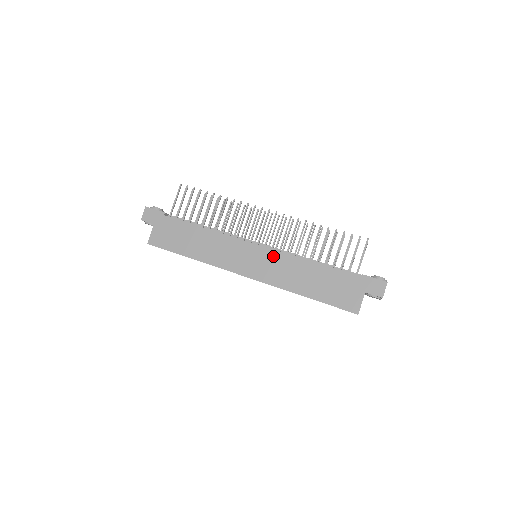
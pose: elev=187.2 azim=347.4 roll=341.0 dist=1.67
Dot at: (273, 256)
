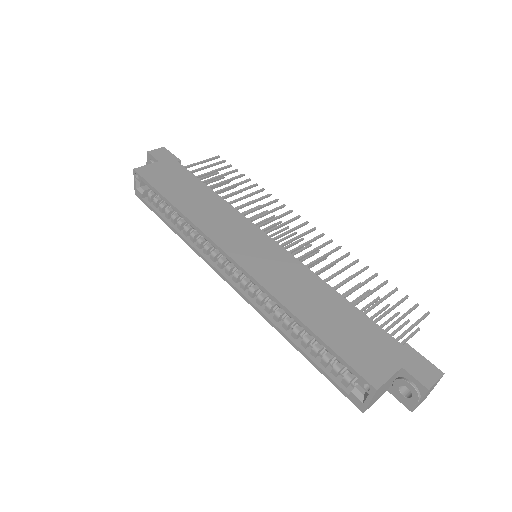
Dot at: (284, 257)
